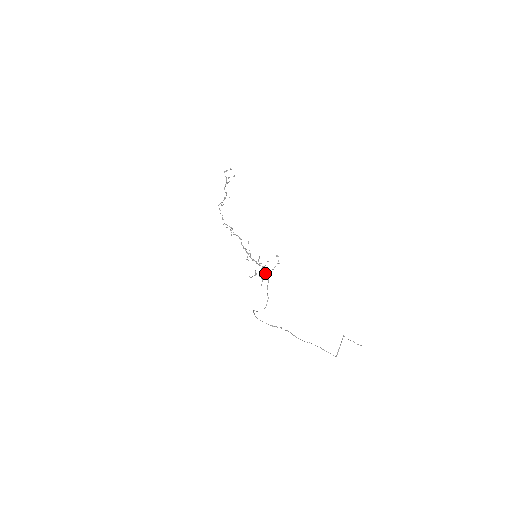
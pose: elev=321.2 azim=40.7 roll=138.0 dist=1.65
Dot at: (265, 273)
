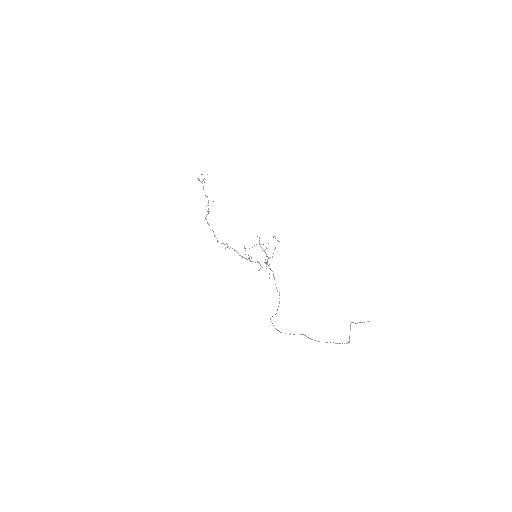
Dot at: occluded
